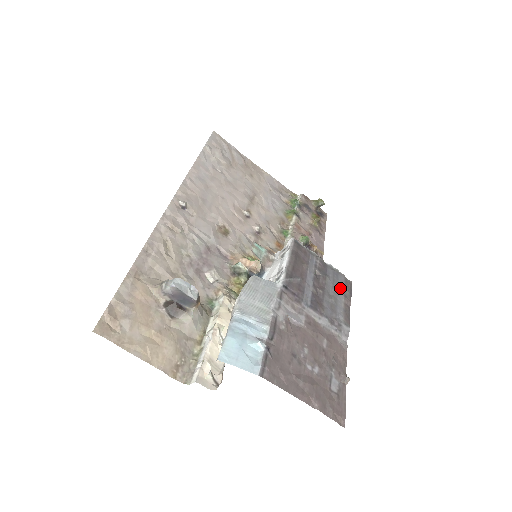
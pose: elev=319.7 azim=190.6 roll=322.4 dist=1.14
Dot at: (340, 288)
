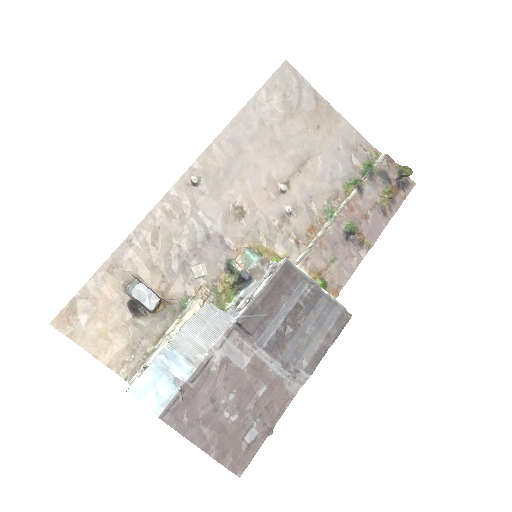
Dot at: (326, 325)
